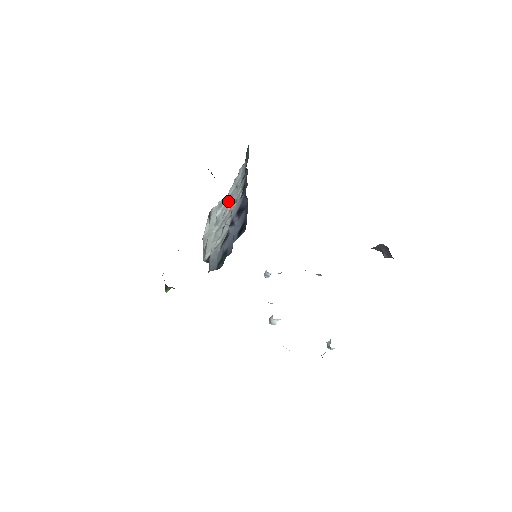
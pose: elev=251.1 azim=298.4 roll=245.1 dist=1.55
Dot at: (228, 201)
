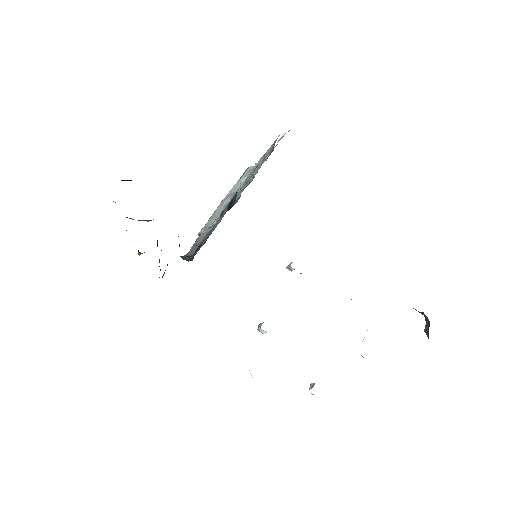
Dot at: (254, 172)
